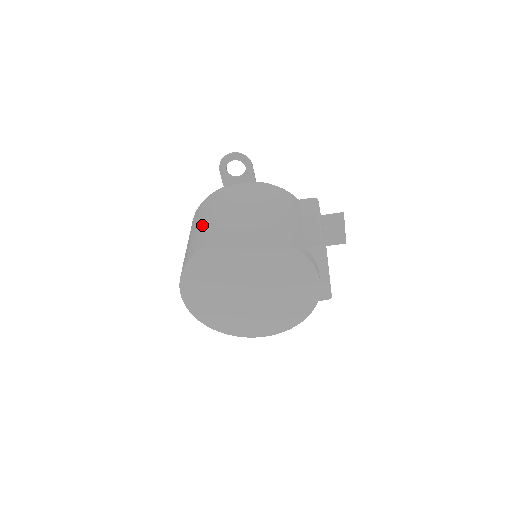
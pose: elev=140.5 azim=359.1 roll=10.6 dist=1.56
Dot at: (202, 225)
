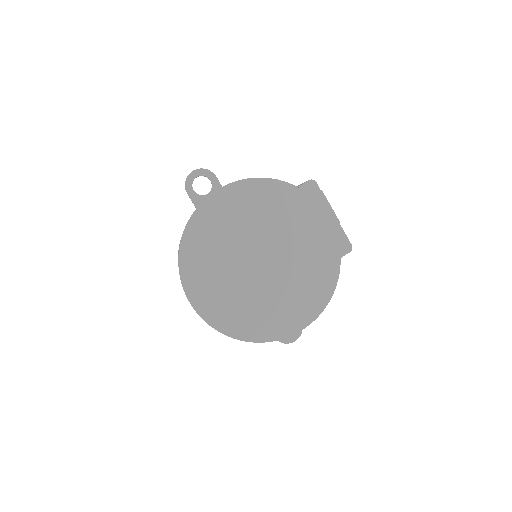
Dot at: occluded
